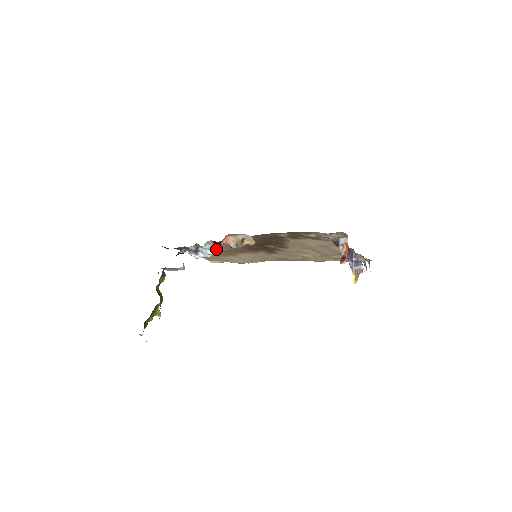
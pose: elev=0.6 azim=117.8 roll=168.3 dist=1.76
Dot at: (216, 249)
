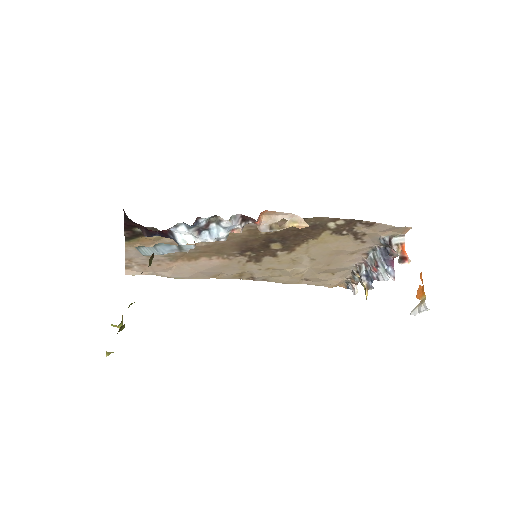
Dot at: (234, 230)
